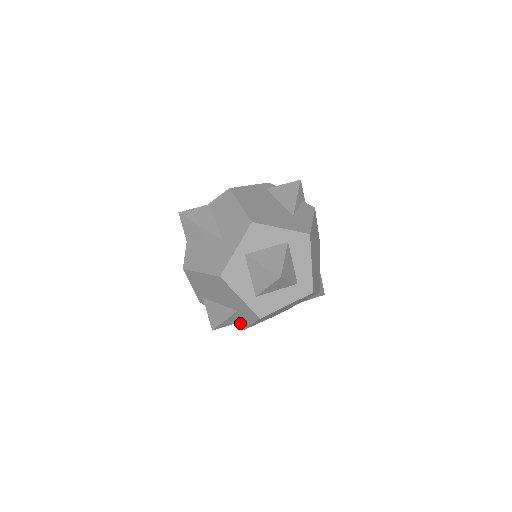
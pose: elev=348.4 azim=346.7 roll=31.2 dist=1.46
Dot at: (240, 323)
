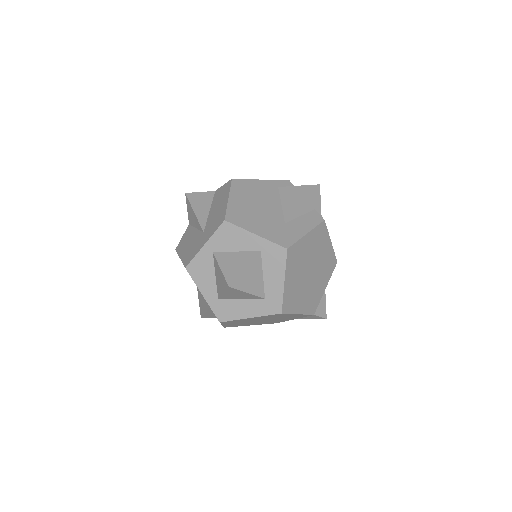
Dot at: occluded
